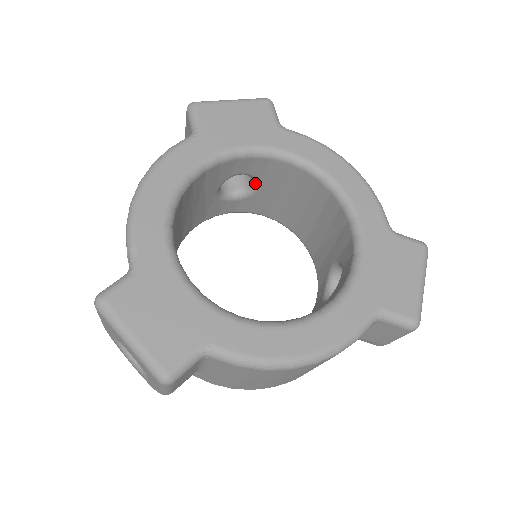
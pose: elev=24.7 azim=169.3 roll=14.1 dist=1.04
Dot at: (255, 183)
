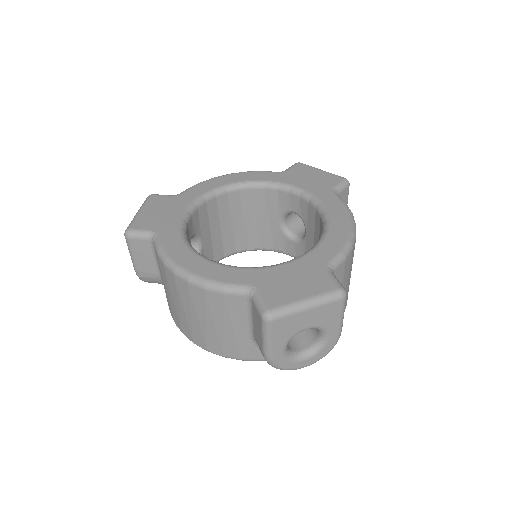
Dot at: (305, 229)
